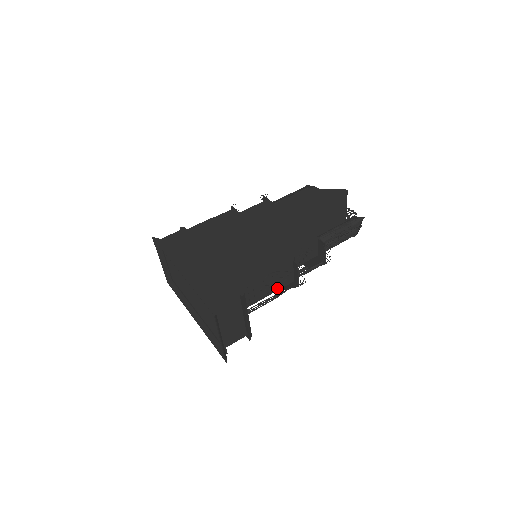
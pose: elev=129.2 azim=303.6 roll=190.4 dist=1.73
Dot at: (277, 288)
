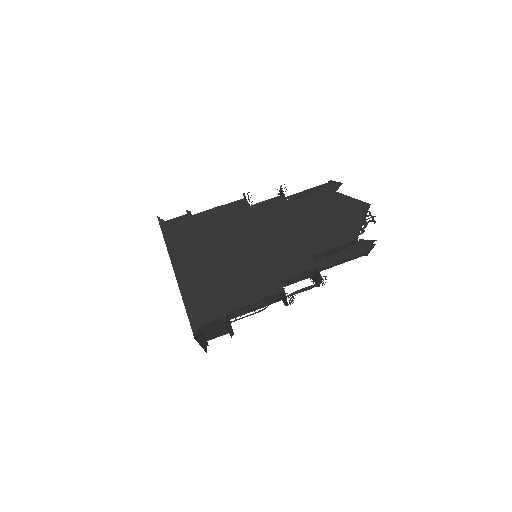
Dot at: (264, 305)
